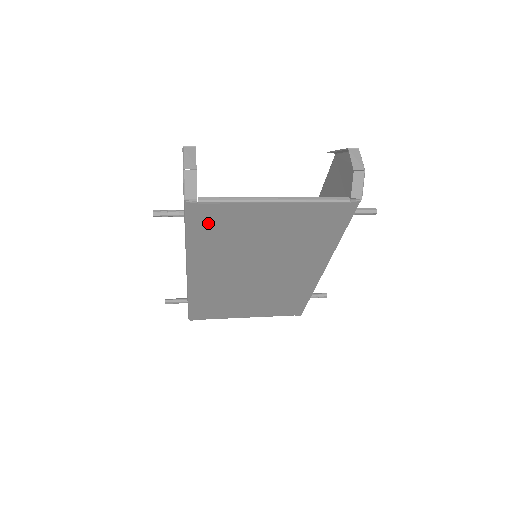
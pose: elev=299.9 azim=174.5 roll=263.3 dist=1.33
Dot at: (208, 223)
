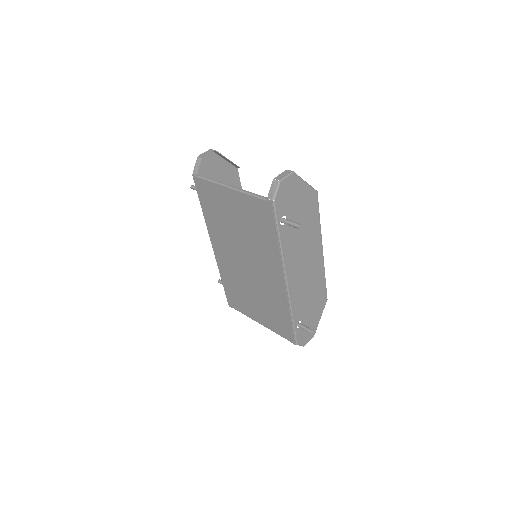
Dot at: (206, 197)
